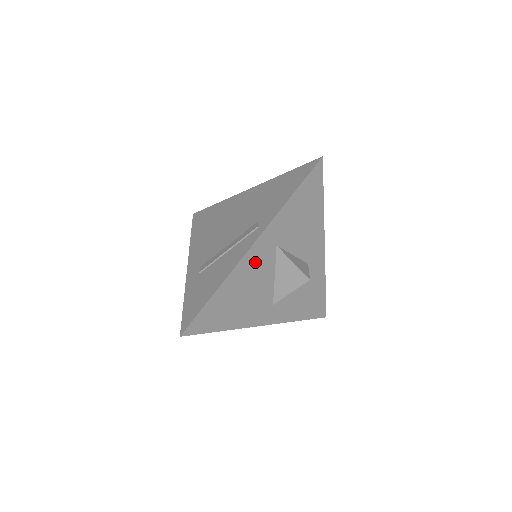
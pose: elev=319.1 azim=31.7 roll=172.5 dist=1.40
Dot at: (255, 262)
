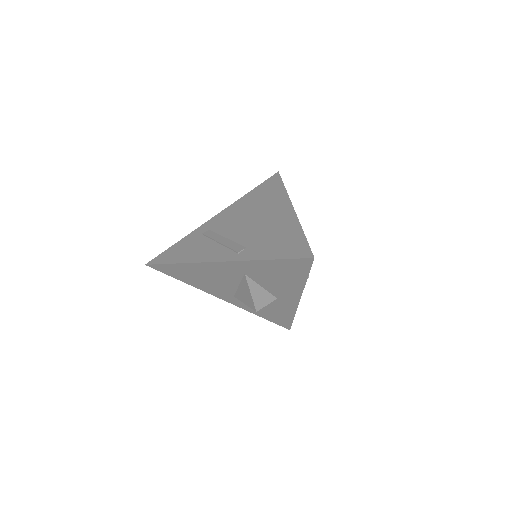
Dot at: (220, 270)
